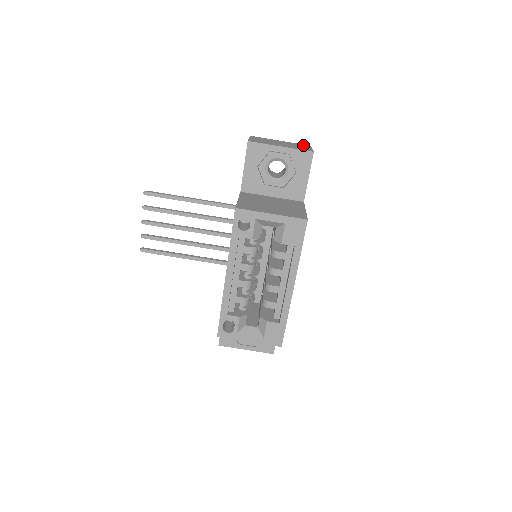
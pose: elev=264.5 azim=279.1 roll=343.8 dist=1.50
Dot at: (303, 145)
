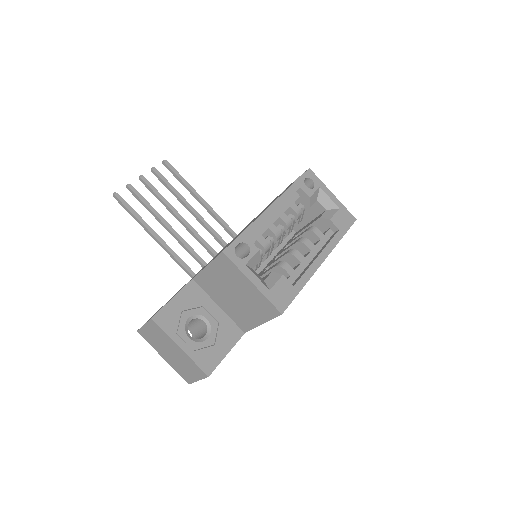
Dot at: occluded
